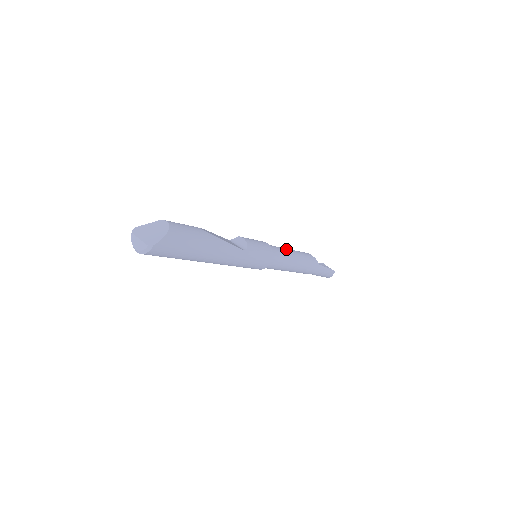
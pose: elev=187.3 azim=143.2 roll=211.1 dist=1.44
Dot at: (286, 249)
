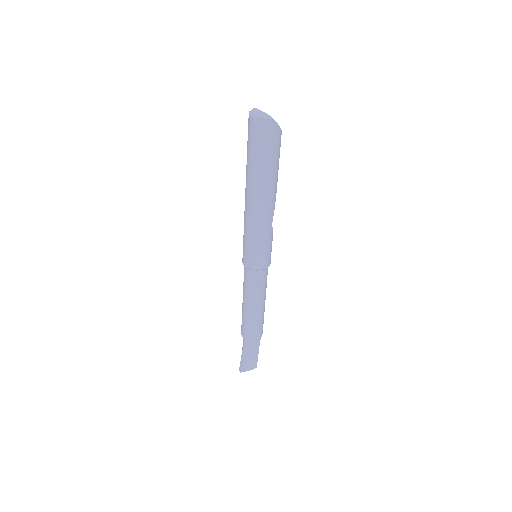
Dot at: occluded
